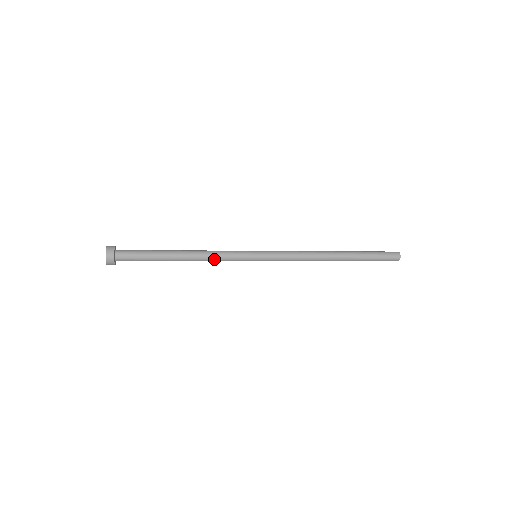
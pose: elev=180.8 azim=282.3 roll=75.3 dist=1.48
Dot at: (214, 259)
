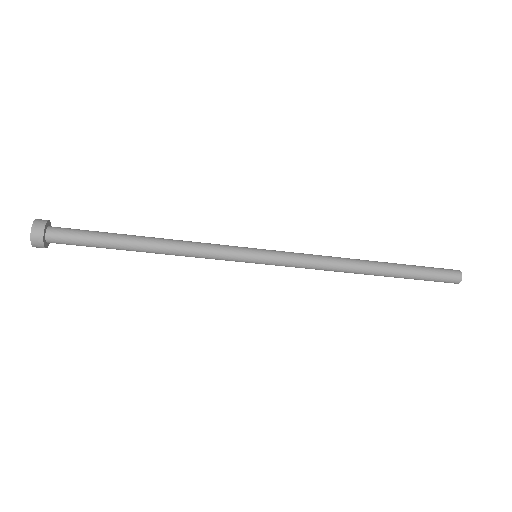
Dot at: (194, 256)
